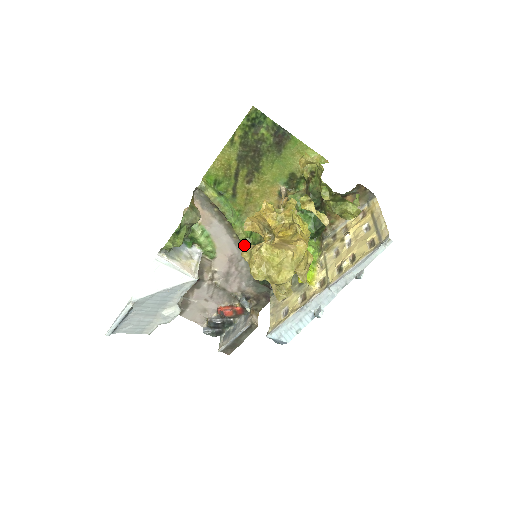
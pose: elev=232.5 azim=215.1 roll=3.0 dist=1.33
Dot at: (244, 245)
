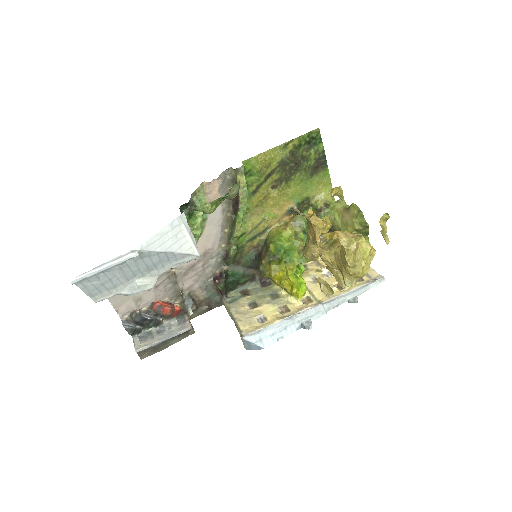
Dot at: occluded
